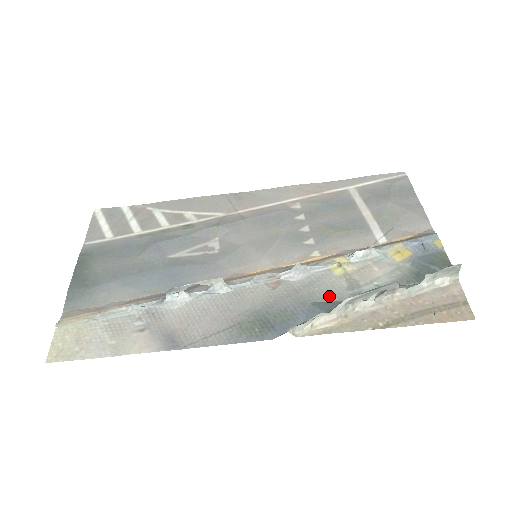
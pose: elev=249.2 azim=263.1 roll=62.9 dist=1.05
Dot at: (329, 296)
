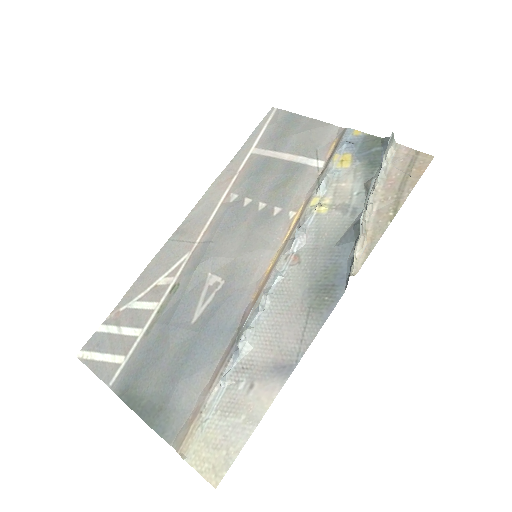
Dot at: (340, 230)
